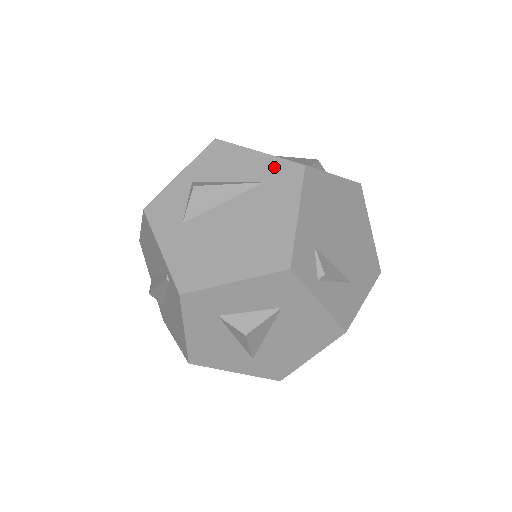
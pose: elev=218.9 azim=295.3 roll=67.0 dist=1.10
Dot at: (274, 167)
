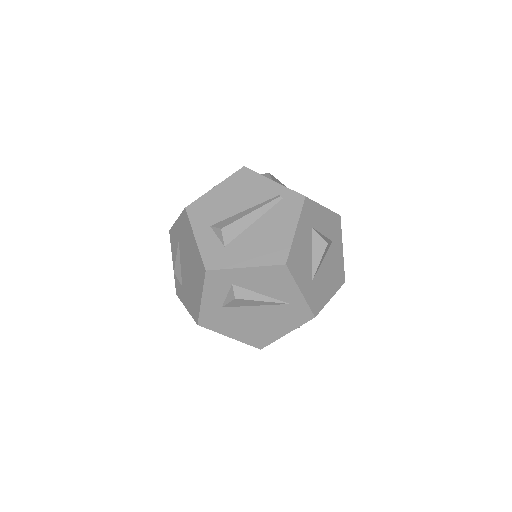
Dot at: occluded
